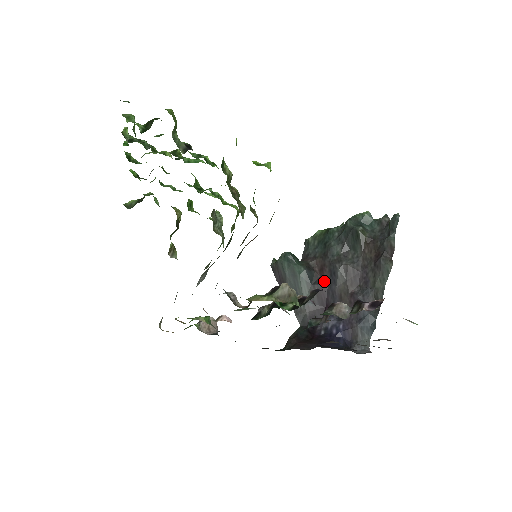
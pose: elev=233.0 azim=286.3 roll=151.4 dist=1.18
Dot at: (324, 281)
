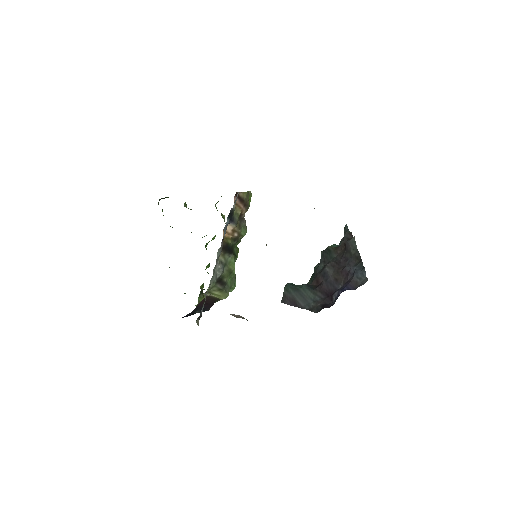
Dot at: (321, 283)
